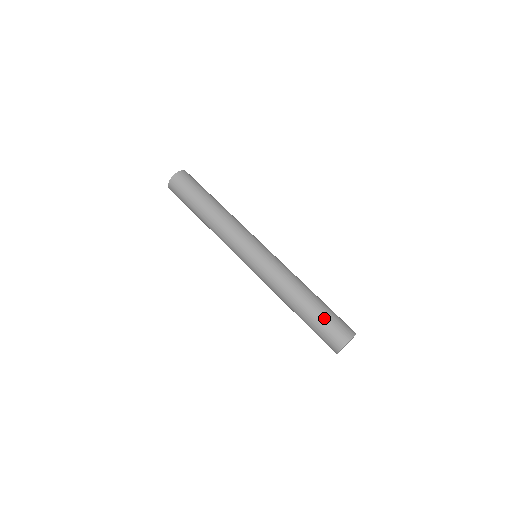
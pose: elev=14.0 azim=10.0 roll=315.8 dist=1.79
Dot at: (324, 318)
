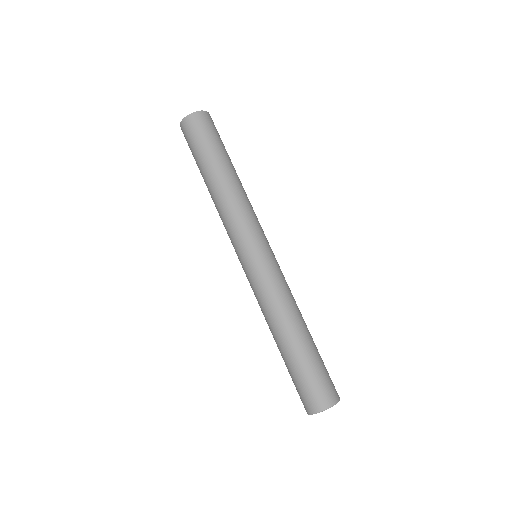
Dot at: (293, 375)
